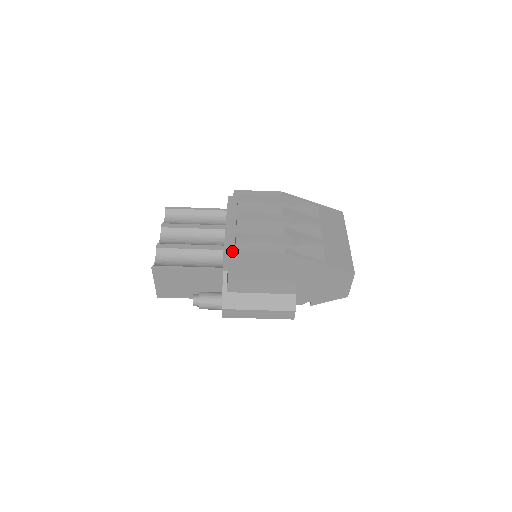
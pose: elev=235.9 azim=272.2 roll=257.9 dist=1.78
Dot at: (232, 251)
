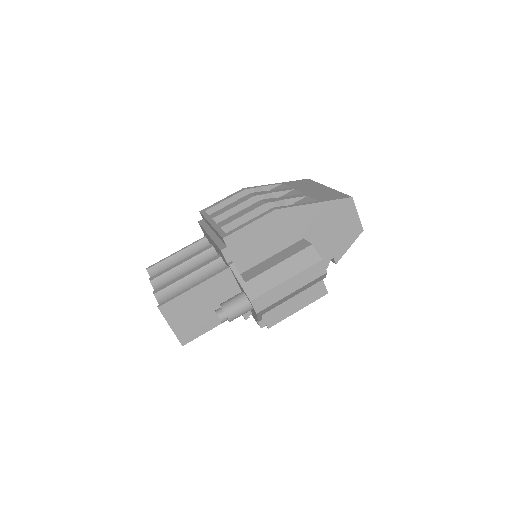
Dot at: (225, 237)
